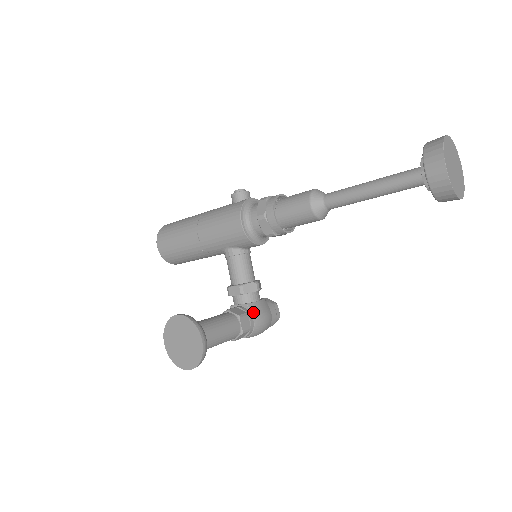
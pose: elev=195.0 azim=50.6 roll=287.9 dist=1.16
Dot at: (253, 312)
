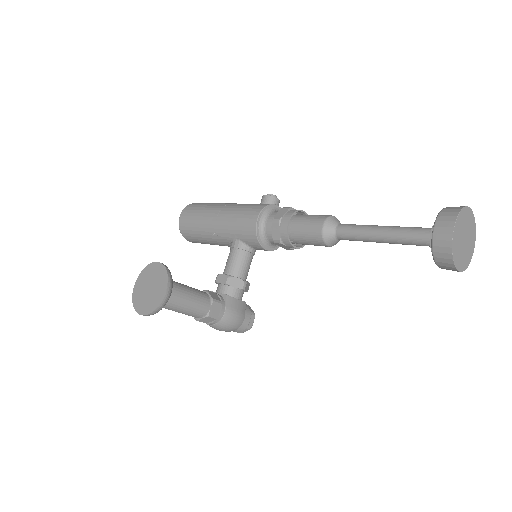
Dot at: (228, 305)
